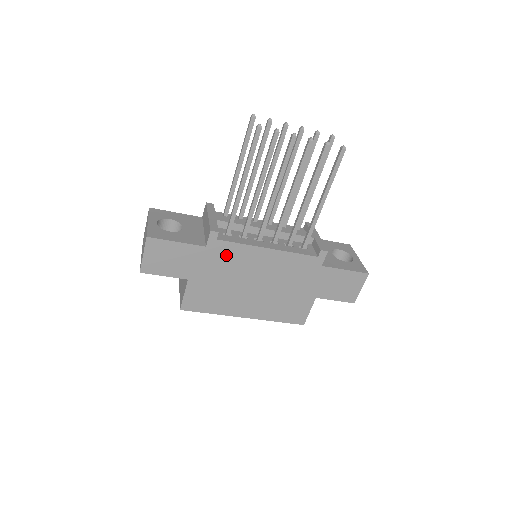
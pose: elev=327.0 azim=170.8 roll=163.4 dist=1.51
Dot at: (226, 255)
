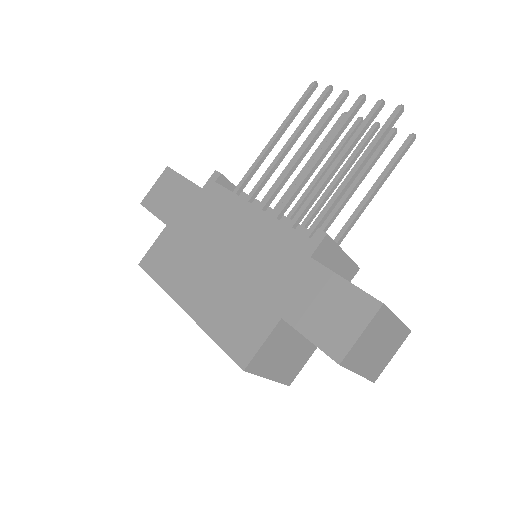
Dot at: (213, 204)
